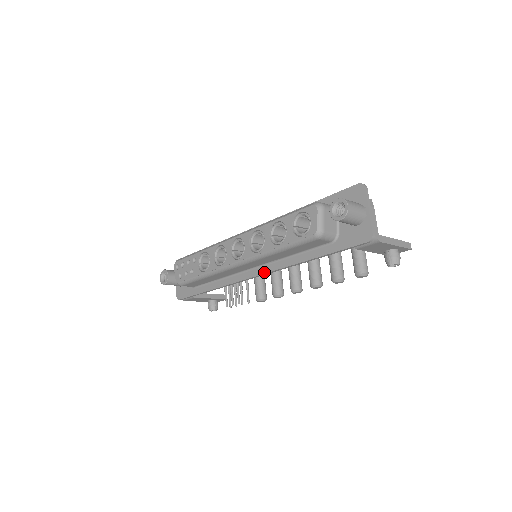
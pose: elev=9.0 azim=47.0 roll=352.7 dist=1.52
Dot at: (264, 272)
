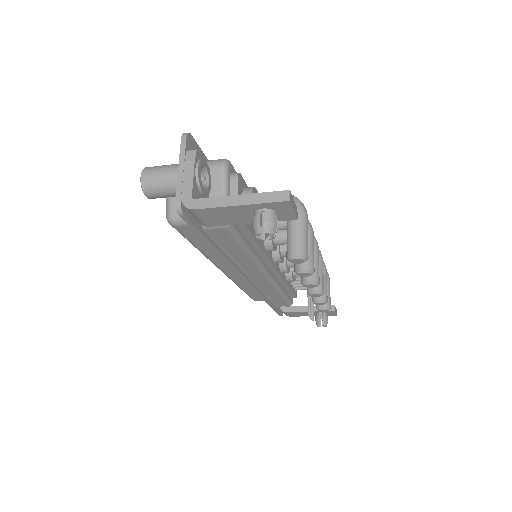
Dot at: (240, 275)
